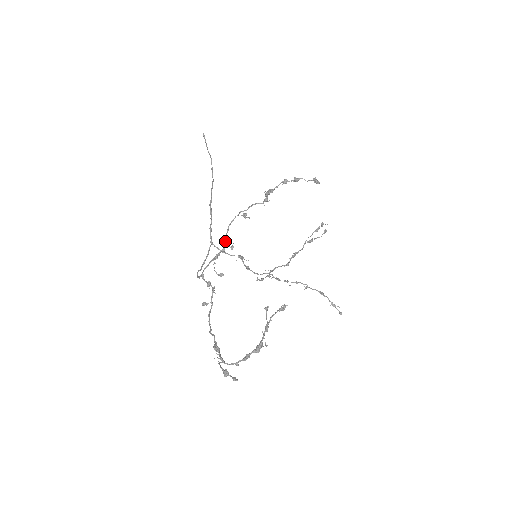
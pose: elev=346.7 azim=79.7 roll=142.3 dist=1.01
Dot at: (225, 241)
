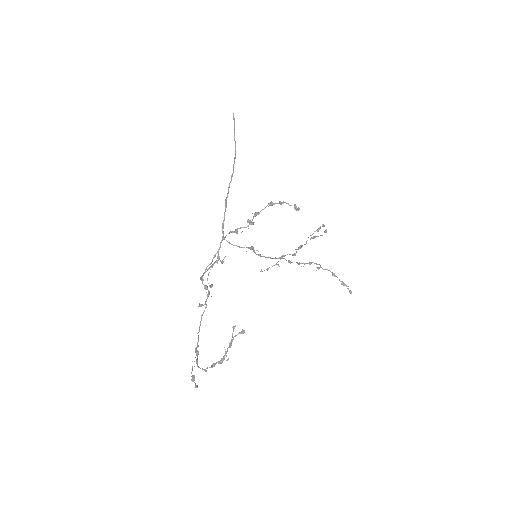
Dot at: (218, 255)
